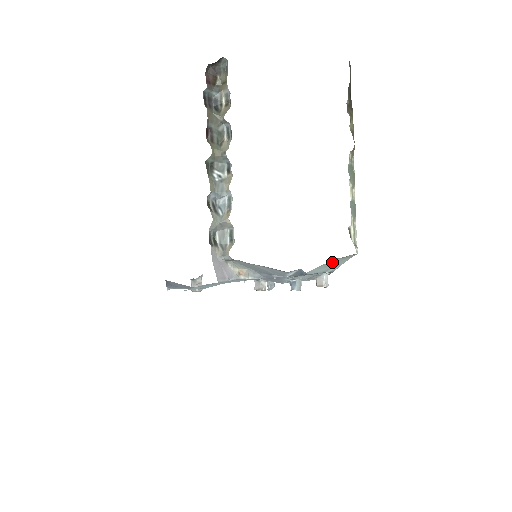
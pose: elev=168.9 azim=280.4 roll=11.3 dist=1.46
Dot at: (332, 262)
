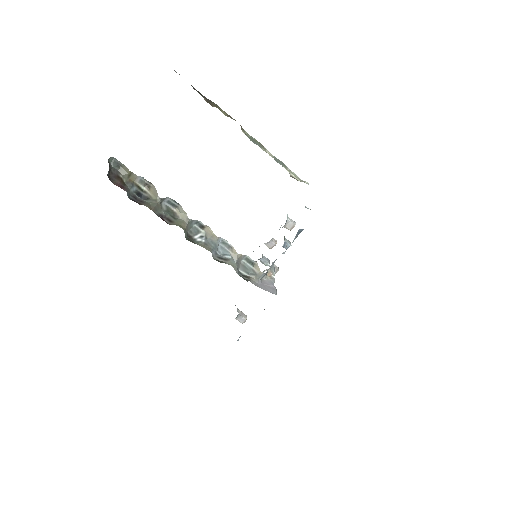
Dot at: (305, 206)
